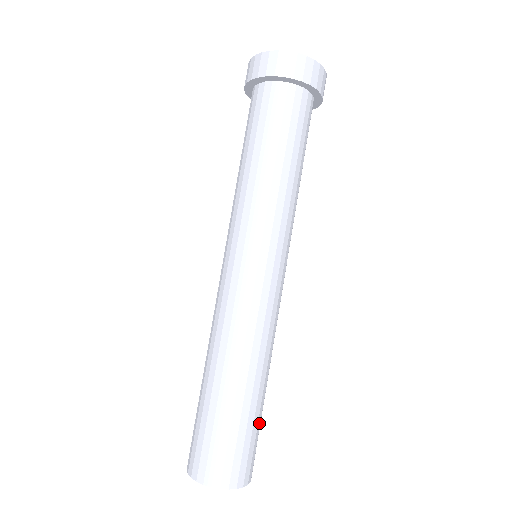
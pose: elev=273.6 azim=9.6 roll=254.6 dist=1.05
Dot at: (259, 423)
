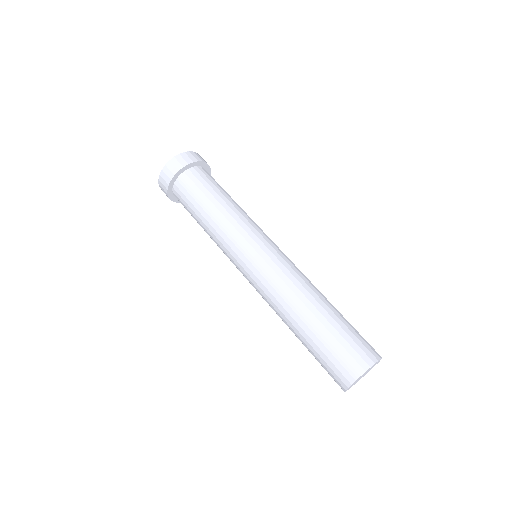
Dot at: (349, 324)
